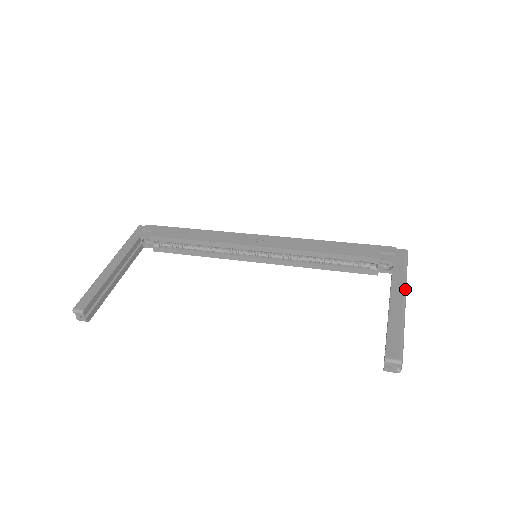
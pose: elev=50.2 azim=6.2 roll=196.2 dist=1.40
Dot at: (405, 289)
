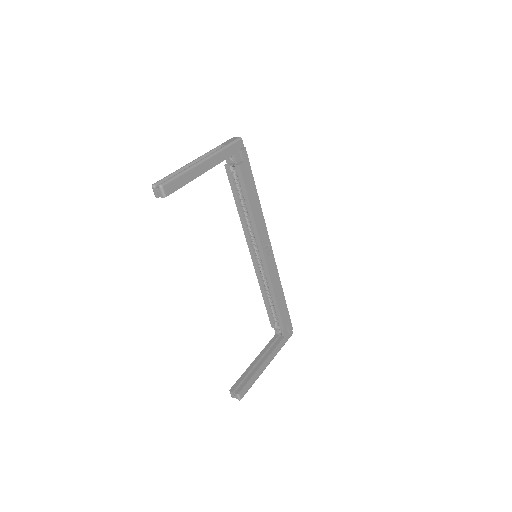
Dot at: occluded
